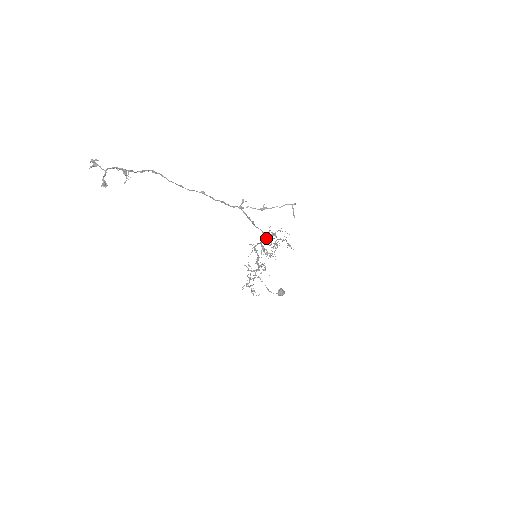
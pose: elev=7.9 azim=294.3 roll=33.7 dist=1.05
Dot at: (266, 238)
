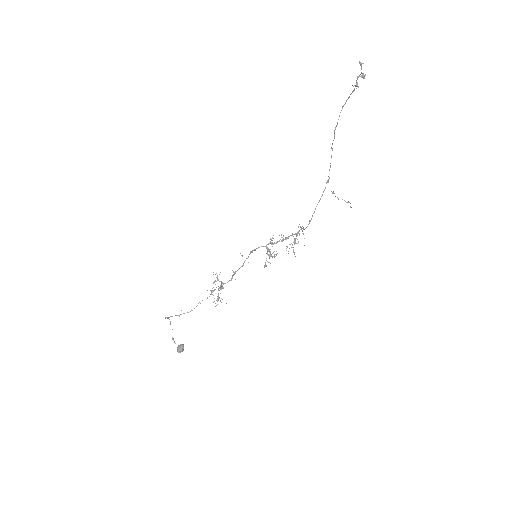
Dot at: occluded
